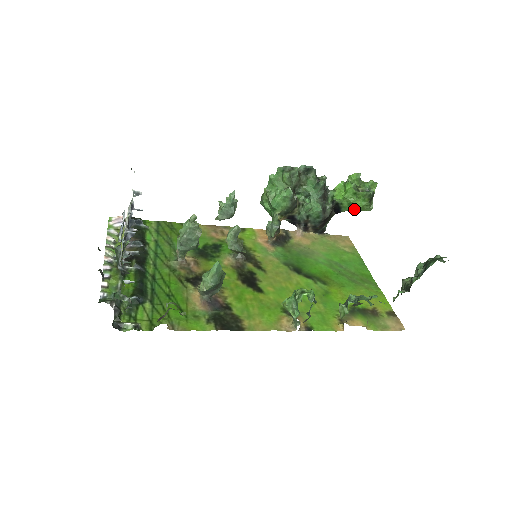
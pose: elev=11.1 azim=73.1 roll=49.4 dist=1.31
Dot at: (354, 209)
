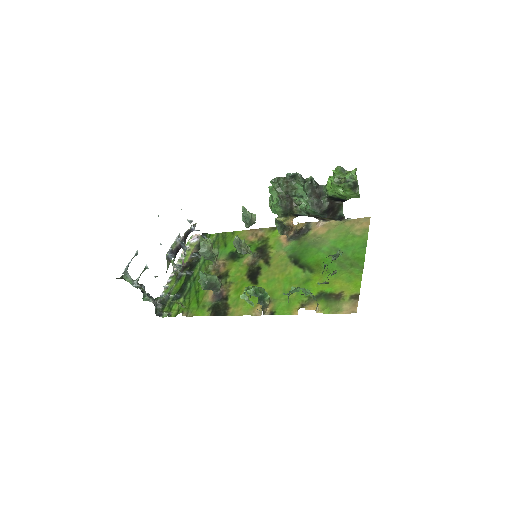
Dot at: occluded
